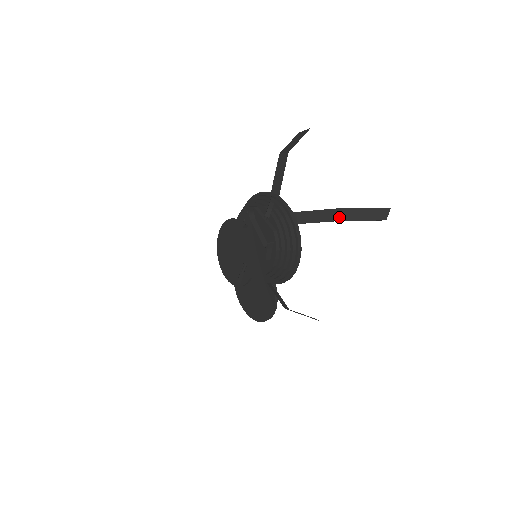
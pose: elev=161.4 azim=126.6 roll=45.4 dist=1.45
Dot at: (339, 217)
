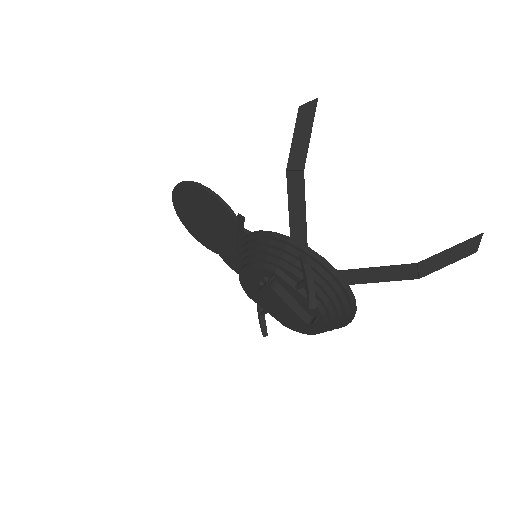
Dot at: (415, 275)
